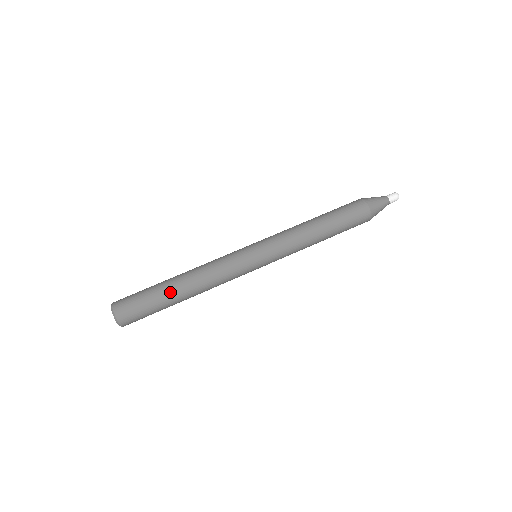
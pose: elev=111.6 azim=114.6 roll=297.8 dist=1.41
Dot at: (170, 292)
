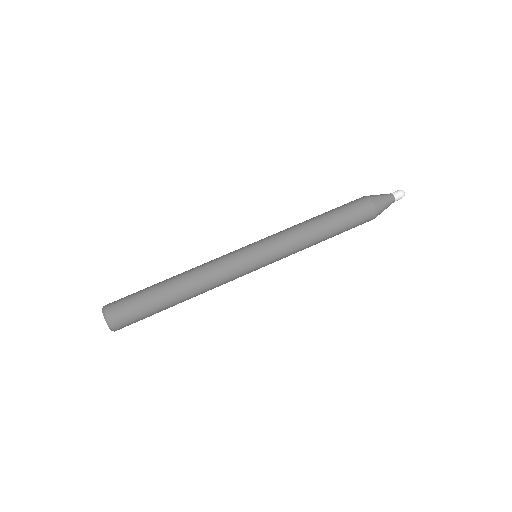
Dot at: (170, 304)
